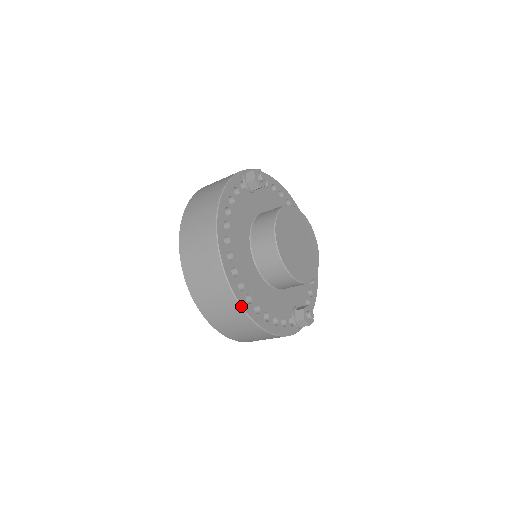
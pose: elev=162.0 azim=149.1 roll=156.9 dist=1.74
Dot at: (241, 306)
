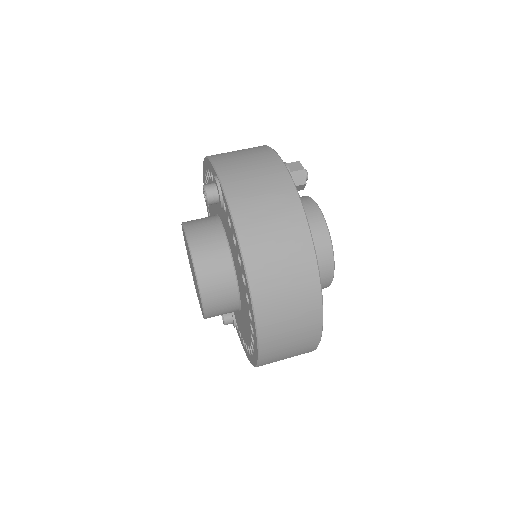
Dot at: (316, 348)
